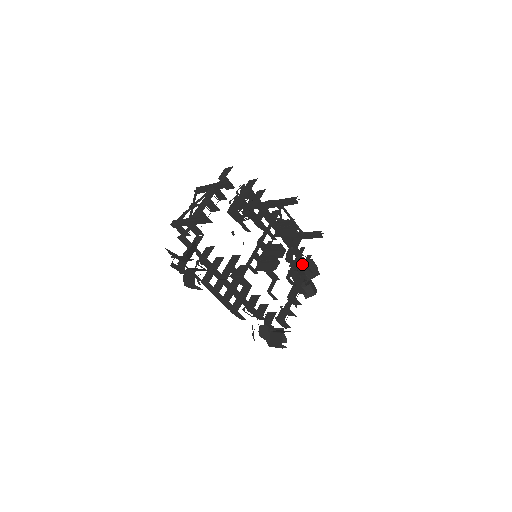
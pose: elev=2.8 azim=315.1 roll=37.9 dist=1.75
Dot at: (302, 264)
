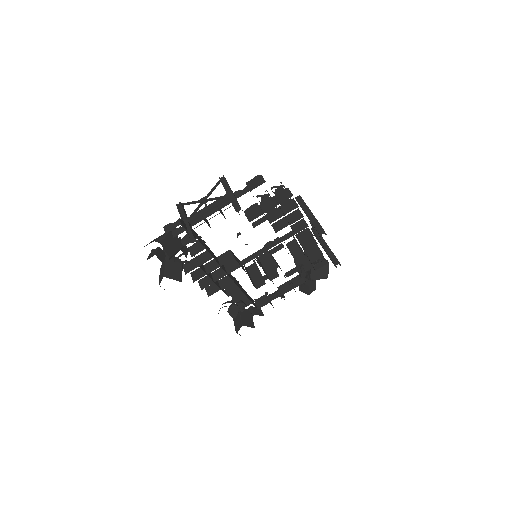
Dot at: (305, 274)
